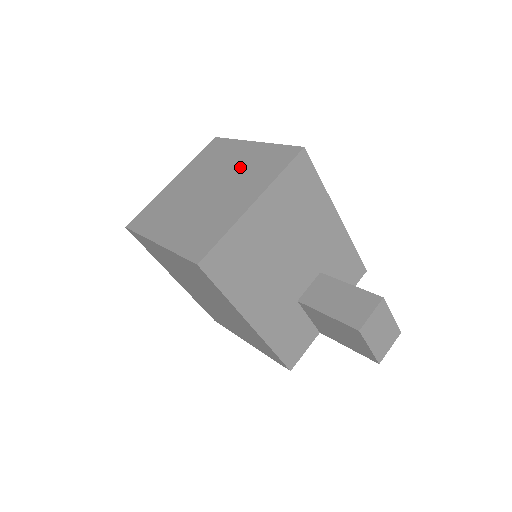
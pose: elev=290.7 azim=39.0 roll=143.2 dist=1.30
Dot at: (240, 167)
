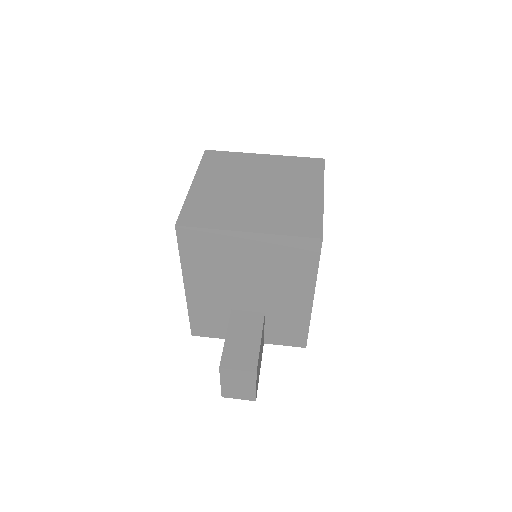
Dot at: (289, 200)
